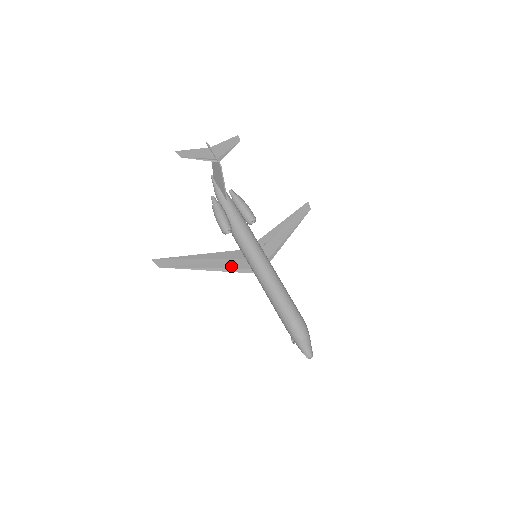
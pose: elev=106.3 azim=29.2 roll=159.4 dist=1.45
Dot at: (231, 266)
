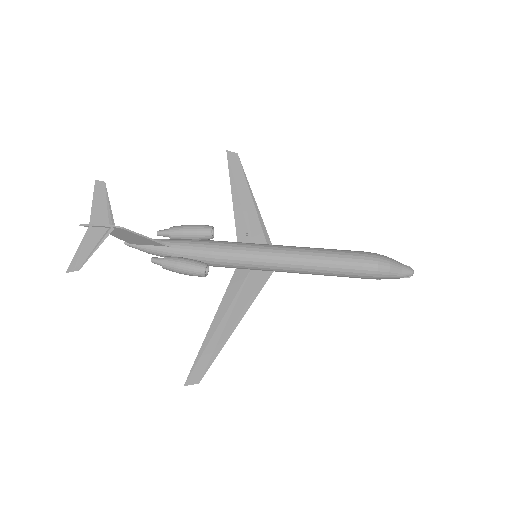
Dot at: (249, 293)
